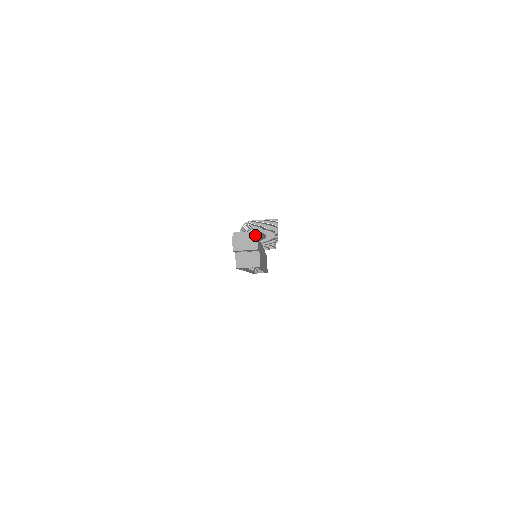
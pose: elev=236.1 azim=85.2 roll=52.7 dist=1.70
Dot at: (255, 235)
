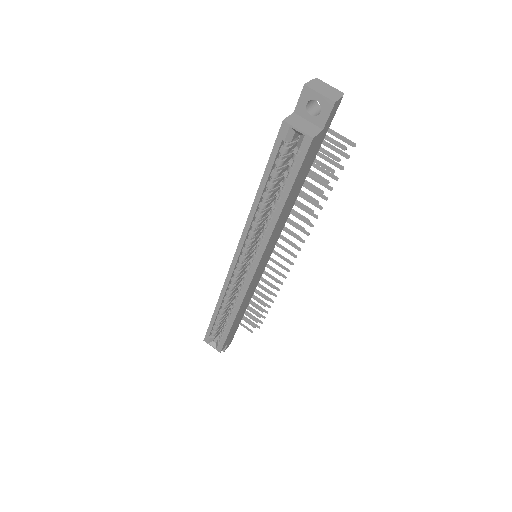
Dot at: (341, 94)
